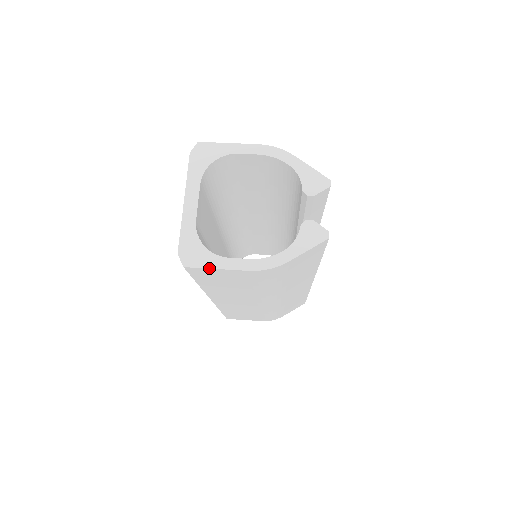
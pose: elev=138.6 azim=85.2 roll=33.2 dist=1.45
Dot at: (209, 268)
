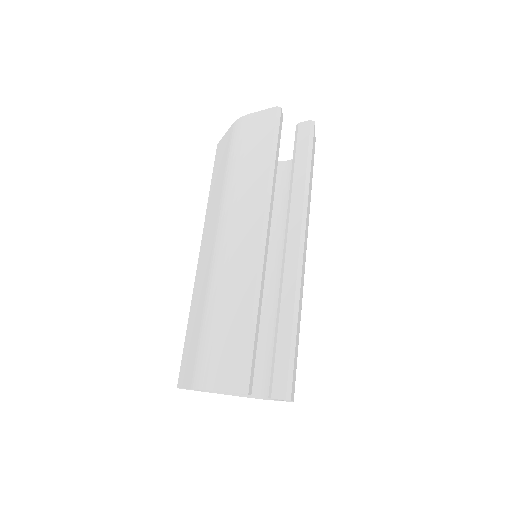
Dot at: (223, 137)
